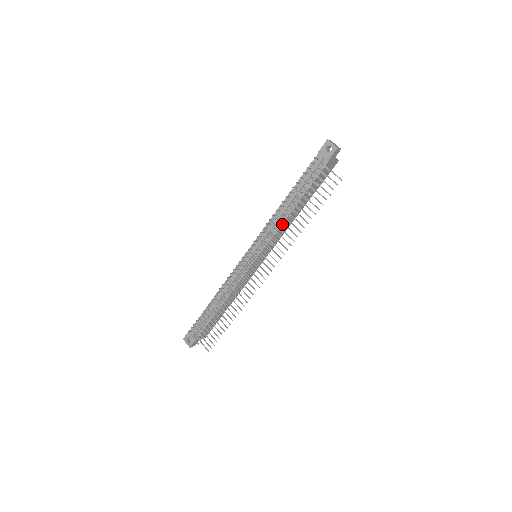
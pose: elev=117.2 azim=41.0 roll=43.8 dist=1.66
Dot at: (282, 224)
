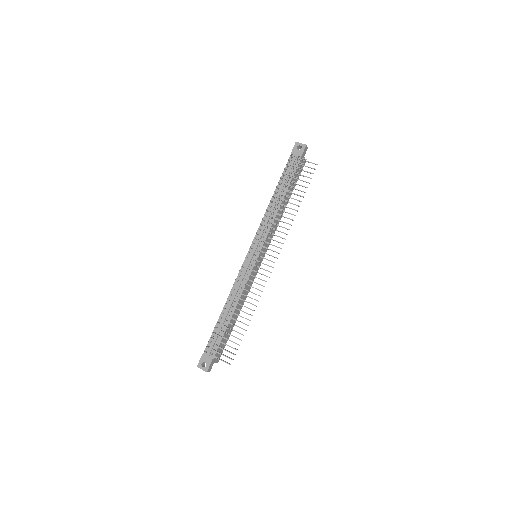
Dot at: (277, 213)
